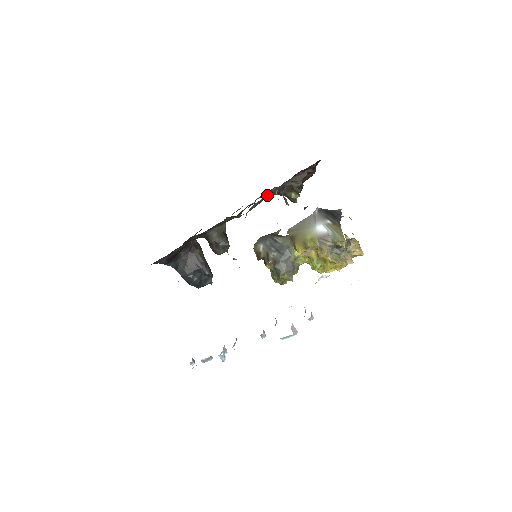
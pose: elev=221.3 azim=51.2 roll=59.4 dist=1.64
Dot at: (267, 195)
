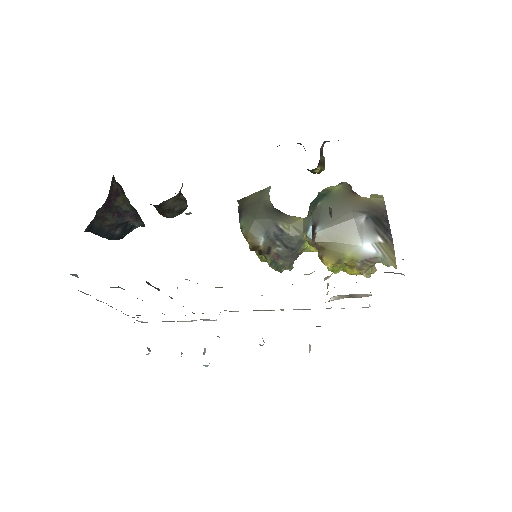
Dot at: occluded
